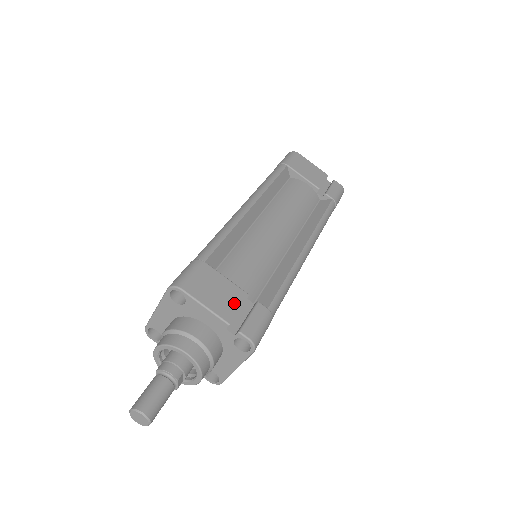
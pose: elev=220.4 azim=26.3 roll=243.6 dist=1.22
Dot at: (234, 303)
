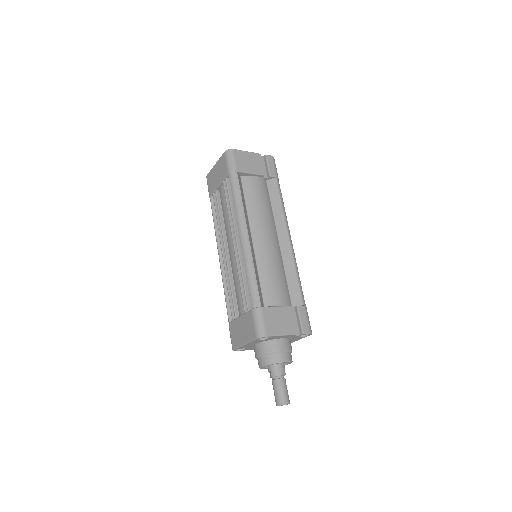
Dot at: (290, 319)
